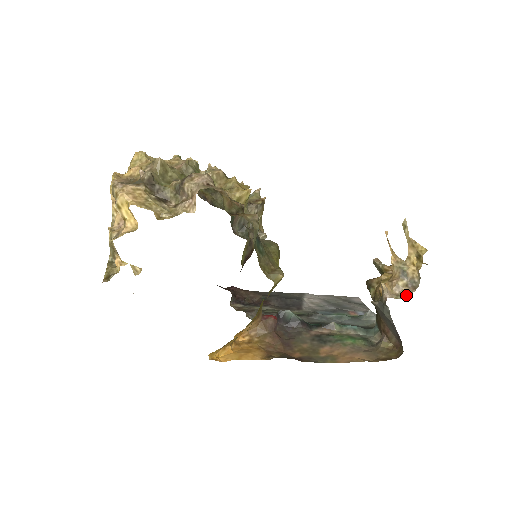
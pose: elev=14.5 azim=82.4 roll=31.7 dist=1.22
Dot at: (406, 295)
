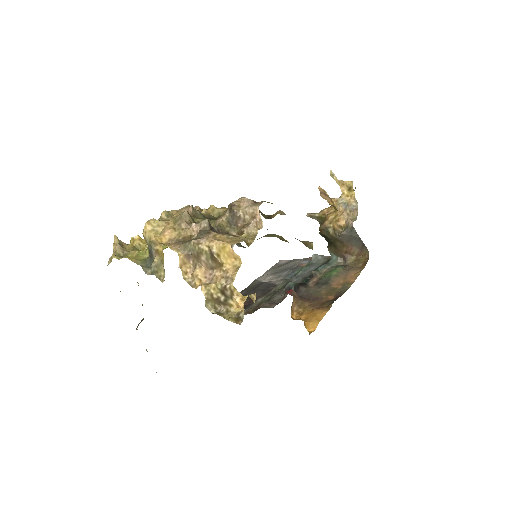
Dot at: (356, 216)
